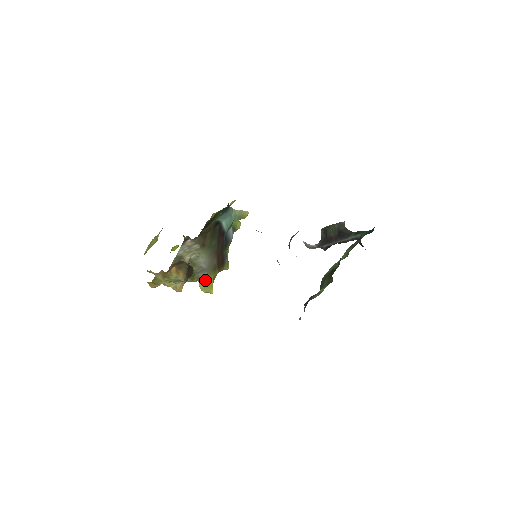
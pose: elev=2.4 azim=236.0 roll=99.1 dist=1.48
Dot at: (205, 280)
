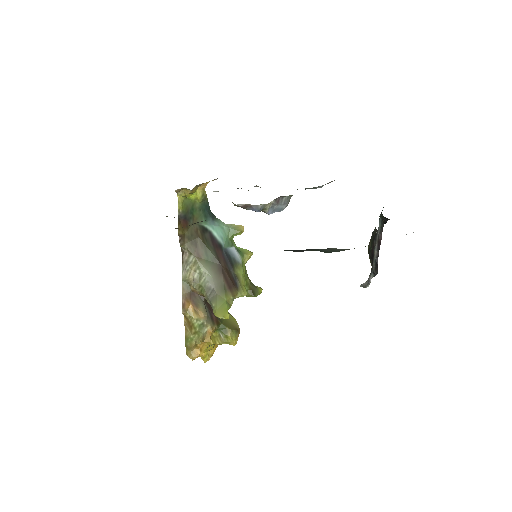
Dot at: (217, 303)
